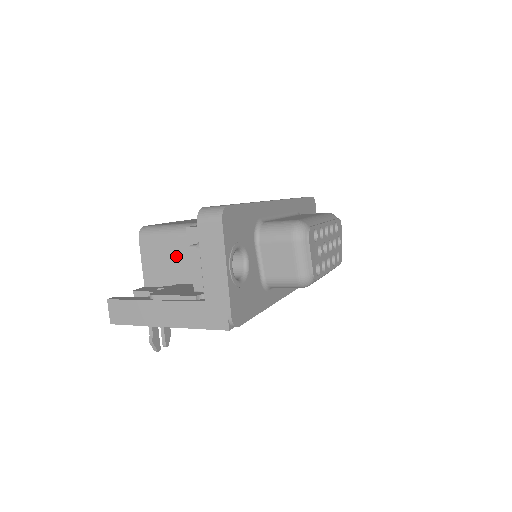
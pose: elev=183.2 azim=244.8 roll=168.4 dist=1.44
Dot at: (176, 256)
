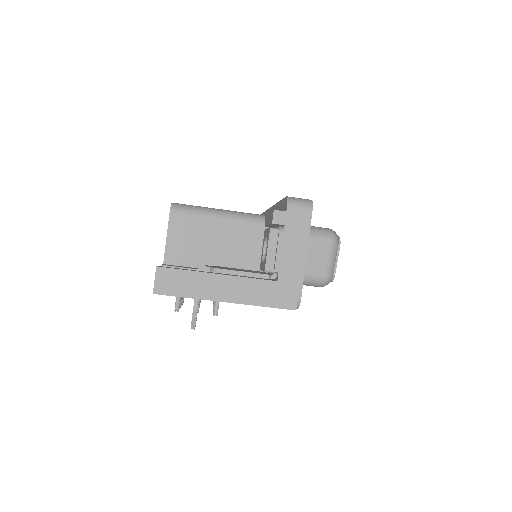
Dot at: (211, 238)
